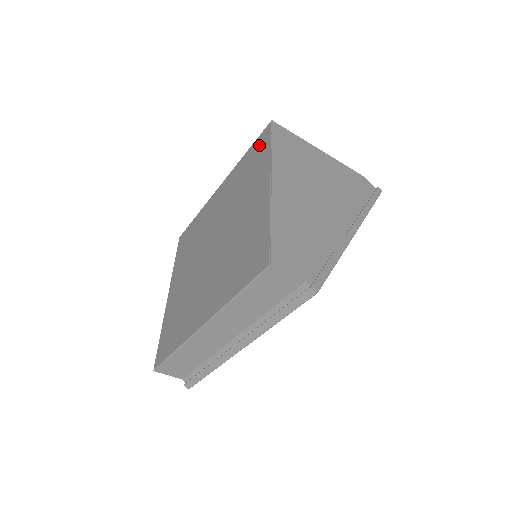
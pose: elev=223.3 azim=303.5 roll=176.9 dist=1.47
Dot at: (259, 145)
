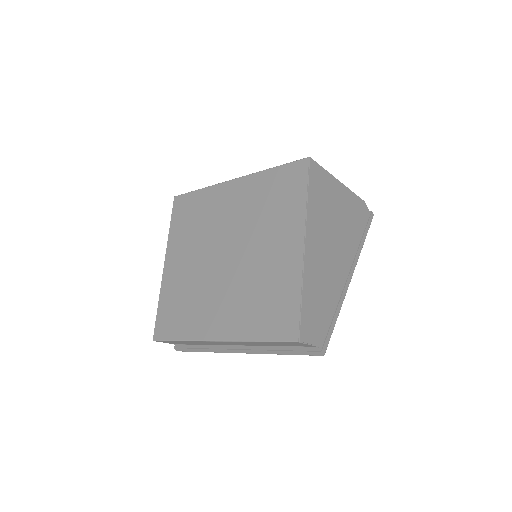
Dot at: (291, 177)
